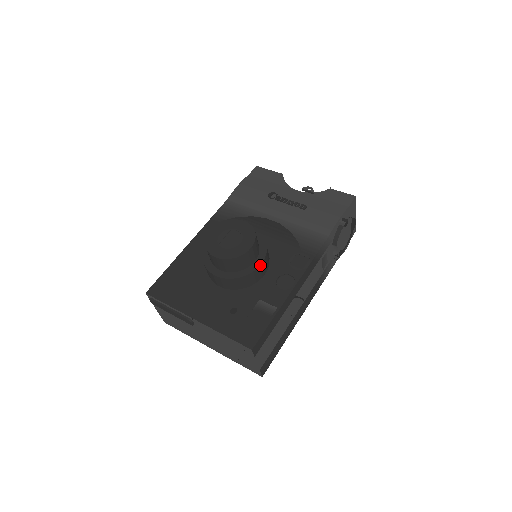
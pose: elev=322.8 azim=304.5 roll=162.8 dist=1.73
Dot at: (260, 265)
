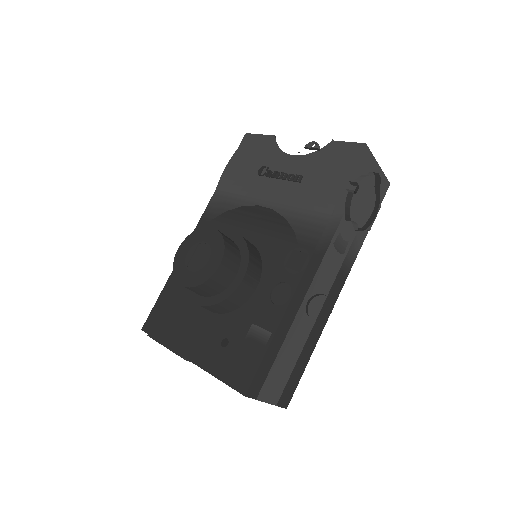
Dot at: (242, 281)
